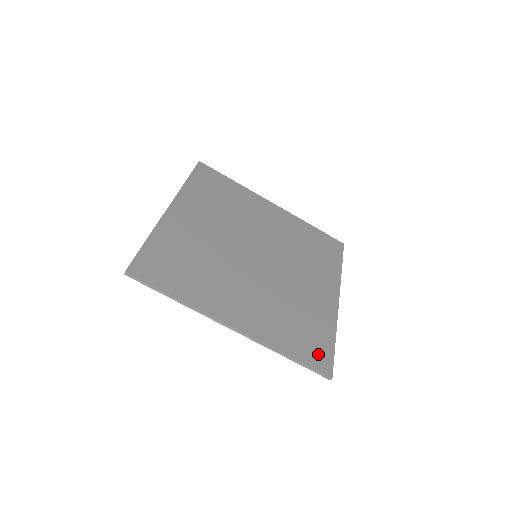
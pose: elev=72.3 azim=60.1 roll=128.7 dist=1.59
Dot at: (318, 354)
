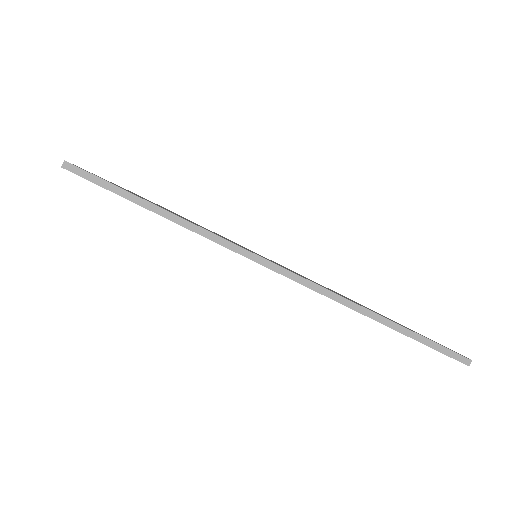
Dot at: occluded
